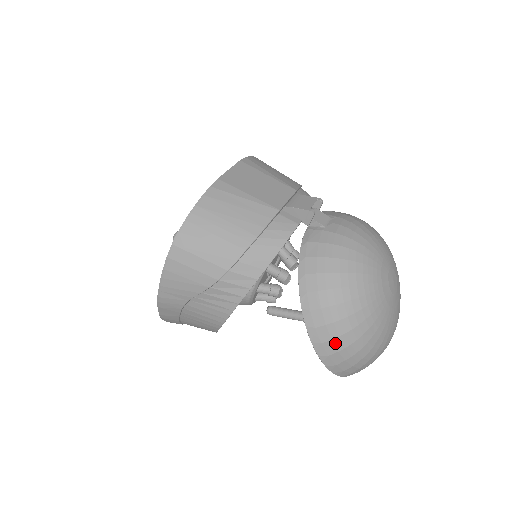
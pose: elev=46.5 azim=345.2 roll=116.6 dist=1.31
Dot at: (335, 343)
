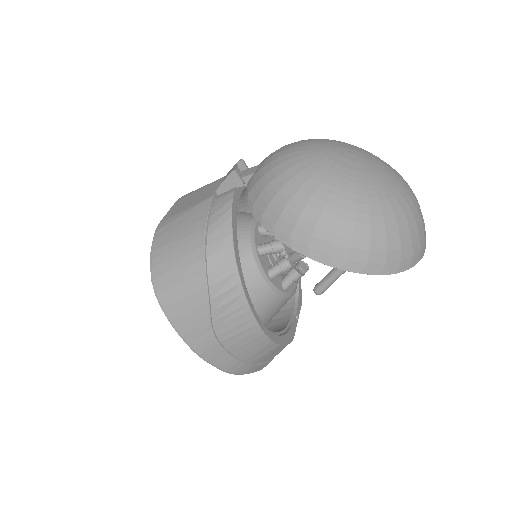
Dot at: (338, 243)
